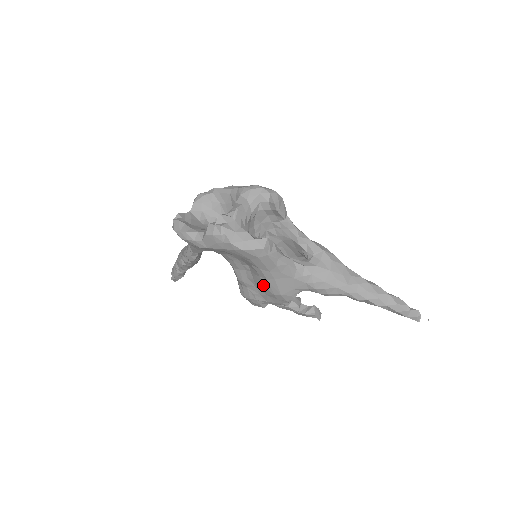
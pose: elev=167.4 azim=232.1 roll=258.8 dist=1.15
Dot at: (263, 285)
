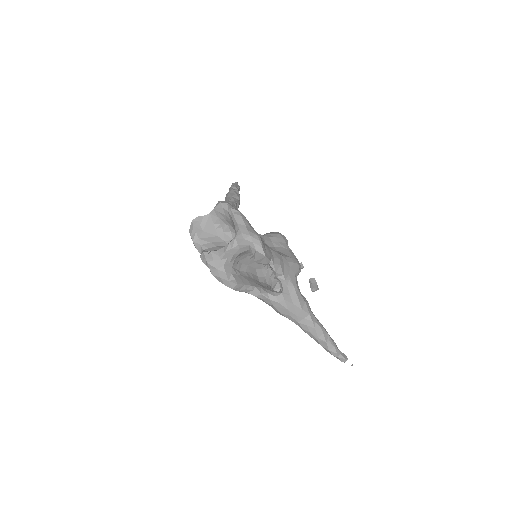
Dot at: occluded
